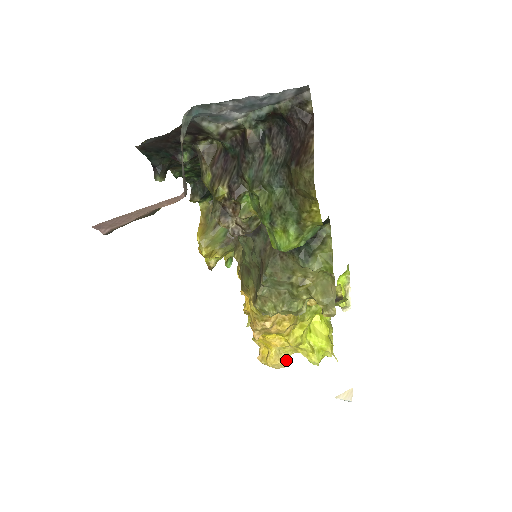
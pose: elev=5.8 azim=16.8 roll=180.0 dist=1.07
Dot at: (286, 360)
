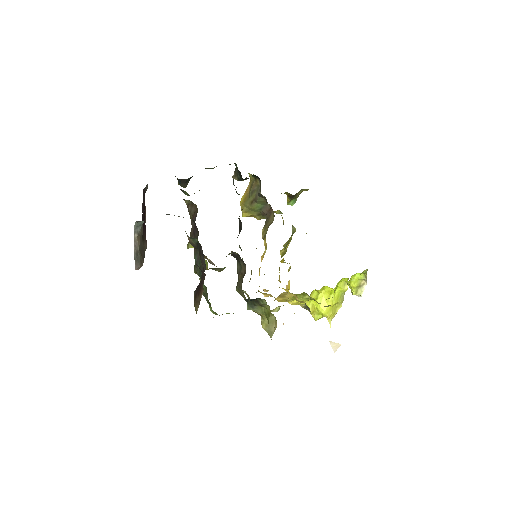
Dot at: occluded
